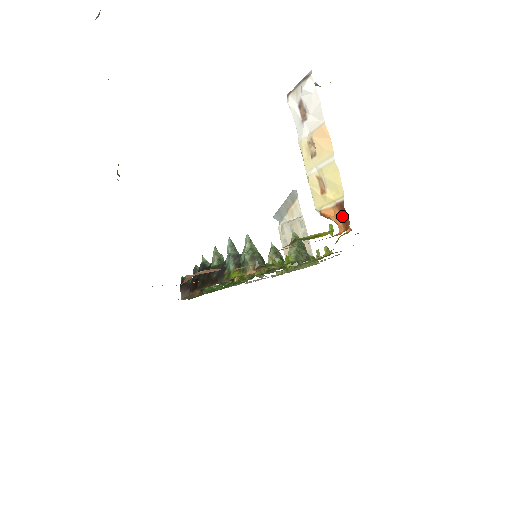
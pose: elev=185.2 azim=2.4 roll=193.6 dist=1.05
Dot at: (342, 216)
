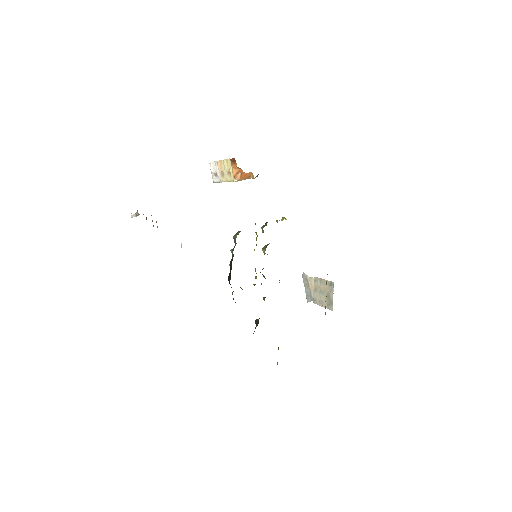
Dot at: (234, 163)
